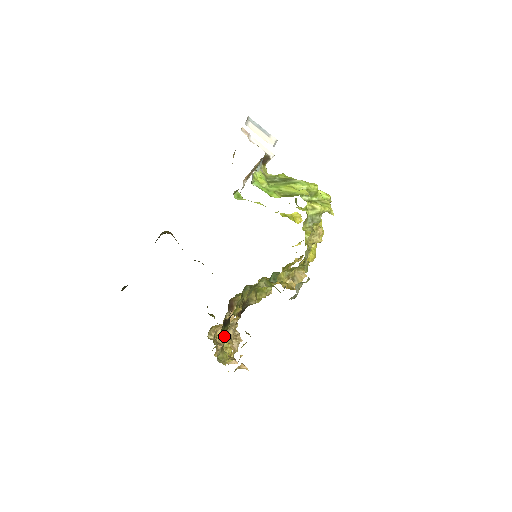
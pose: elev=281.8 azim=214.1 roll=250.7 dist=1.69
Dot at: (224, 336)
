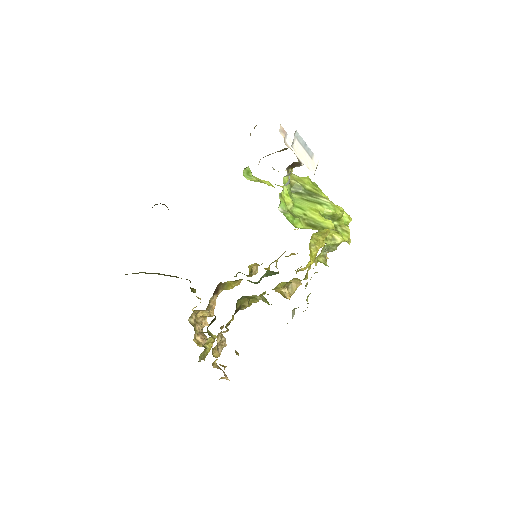
Dot at: (212, 348)
